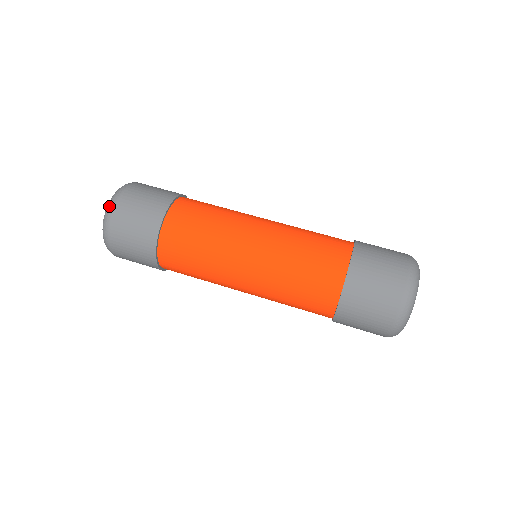
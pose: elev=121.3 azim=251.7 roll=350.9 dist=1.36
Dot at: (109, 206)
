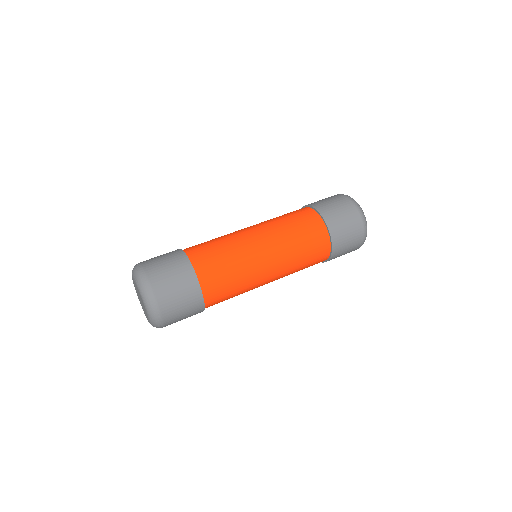
Dot at: (141, 279)
